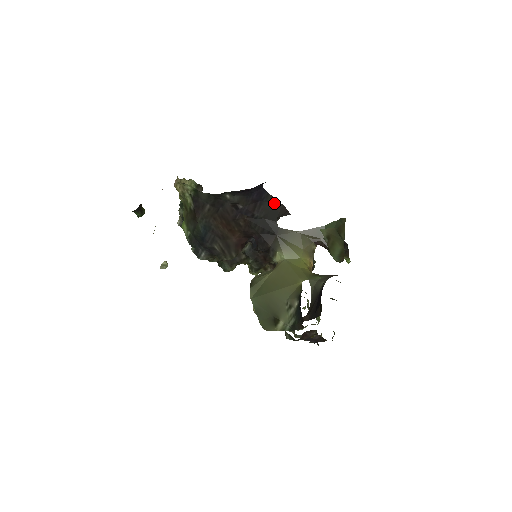
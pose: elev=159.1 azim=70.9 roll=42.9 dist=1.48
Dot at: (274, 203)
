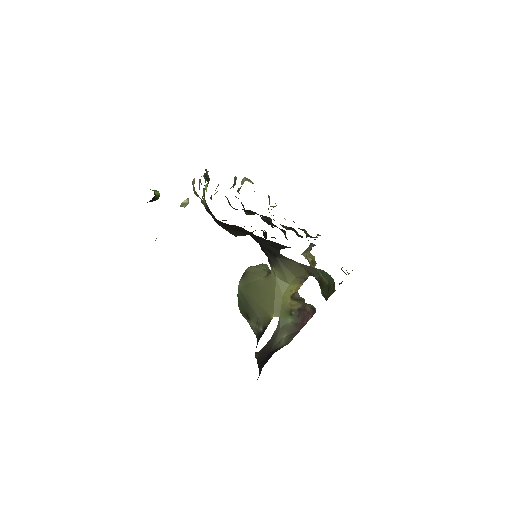
Dot at: (279, 244)
